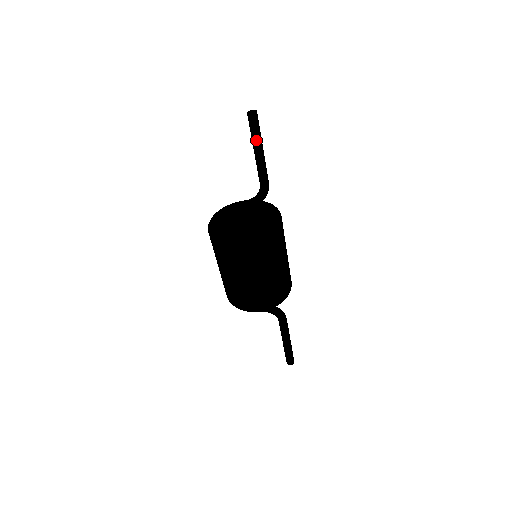
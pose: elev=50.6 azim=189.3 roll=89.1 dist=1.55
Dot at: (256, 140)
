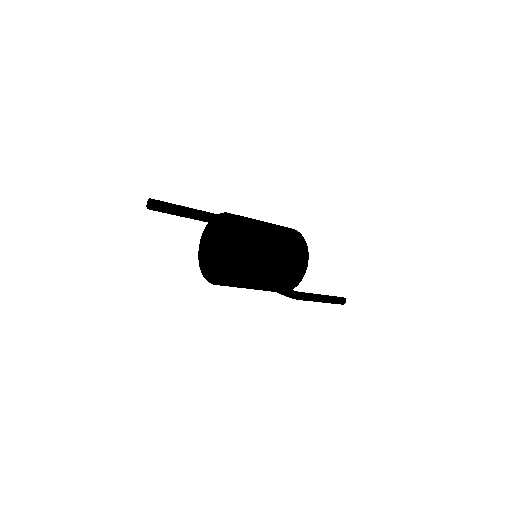
Dot at: occluded
